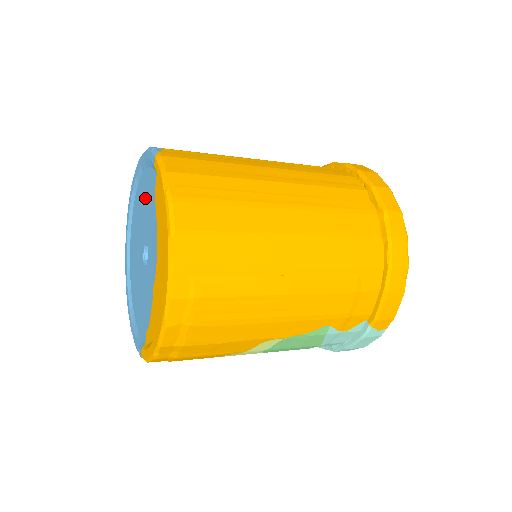
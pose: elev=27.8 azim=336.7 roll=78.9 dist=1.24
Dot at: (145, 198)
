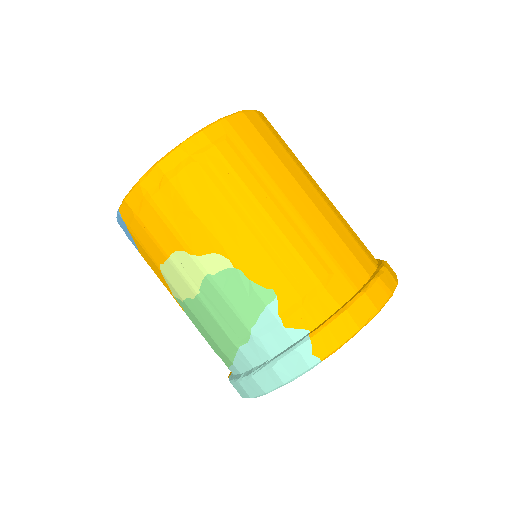
Dot at: occluded
